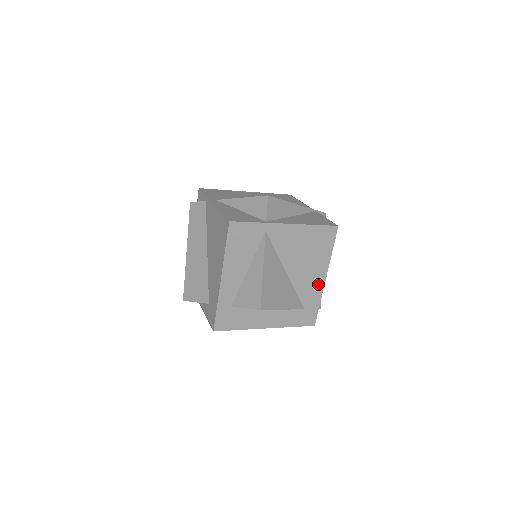
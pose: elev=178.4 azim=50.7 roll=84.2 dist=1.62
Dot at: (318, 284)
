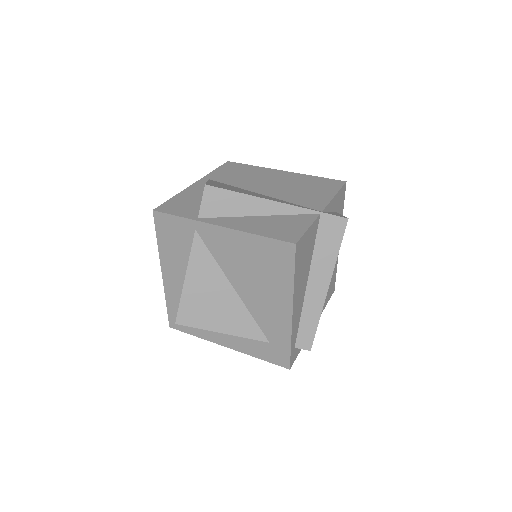
Dot at: (282, 317)
